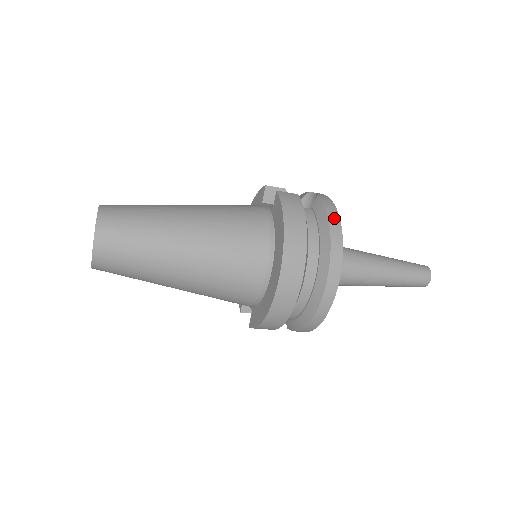
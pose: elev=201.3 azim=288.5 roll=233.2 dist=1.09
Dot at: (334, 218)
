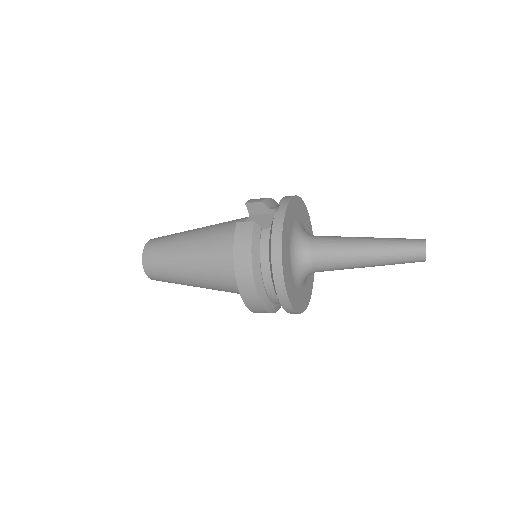
Dot at: (276, 245)
